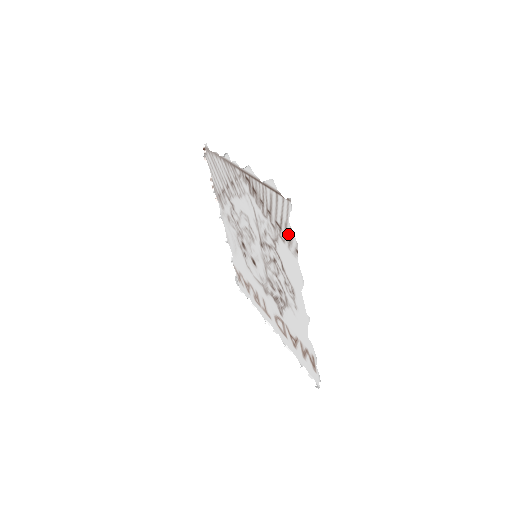
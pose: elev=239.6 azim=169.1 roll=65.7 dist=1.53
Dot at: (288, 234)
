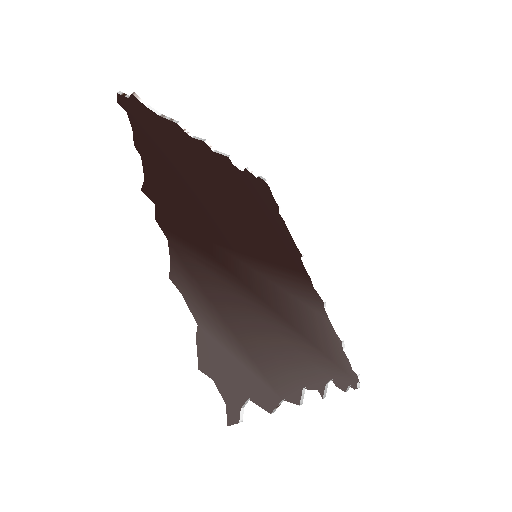
Dot at: (259, 384)
